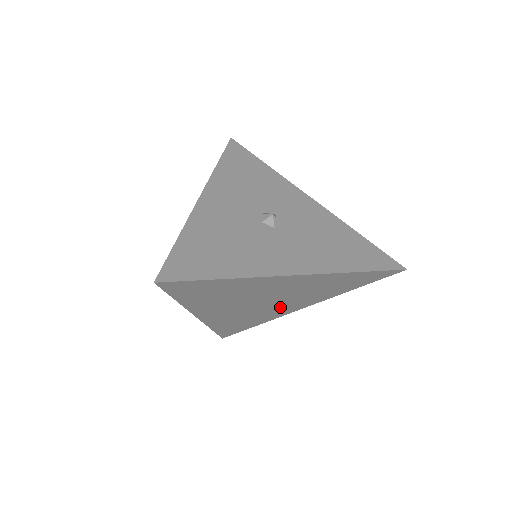
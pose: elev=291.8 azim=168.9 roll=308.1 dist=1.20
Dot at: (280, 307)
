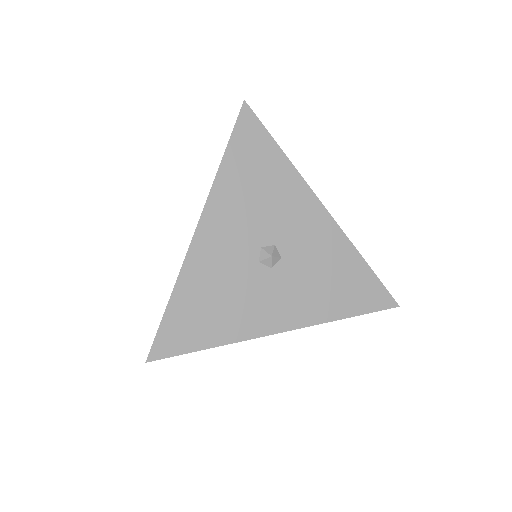
Dot at: occluded
